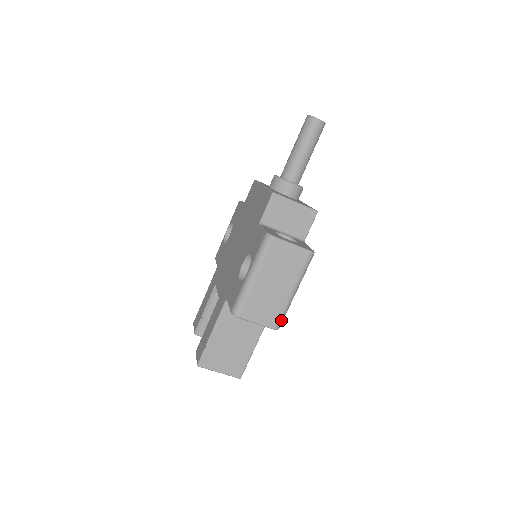
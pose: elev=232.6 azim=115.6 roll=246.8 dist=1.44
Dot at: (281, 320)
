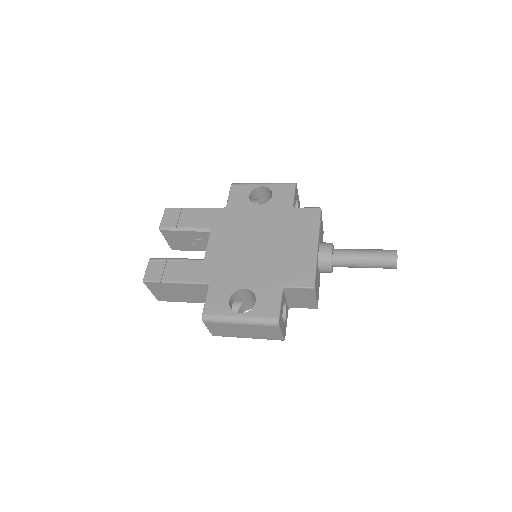
Dot at: (222, 336)
